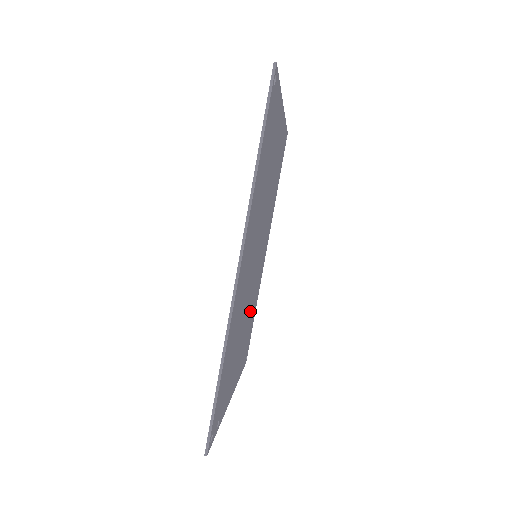
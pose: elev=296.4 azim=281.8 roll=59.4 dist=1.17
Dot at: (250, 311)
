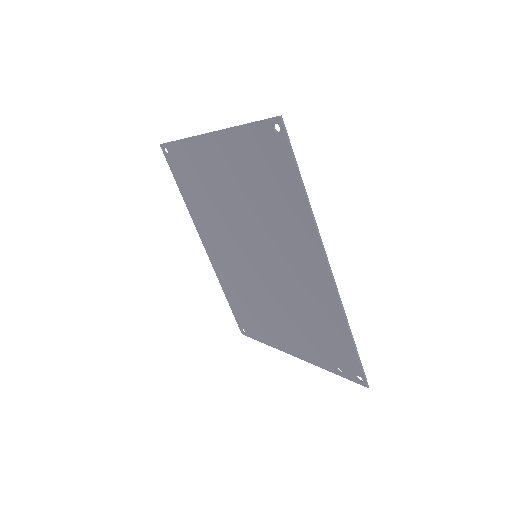
Dot at: (254, 296)
